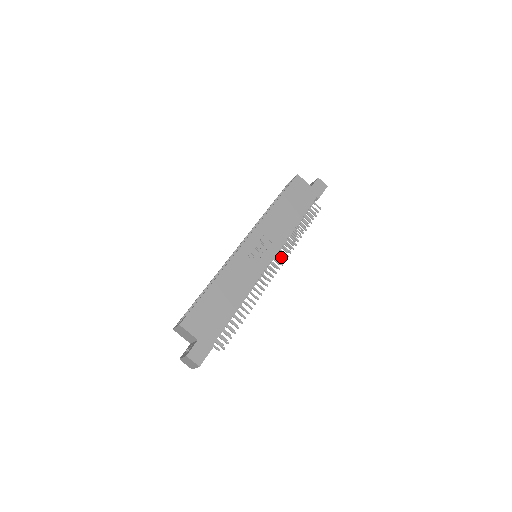
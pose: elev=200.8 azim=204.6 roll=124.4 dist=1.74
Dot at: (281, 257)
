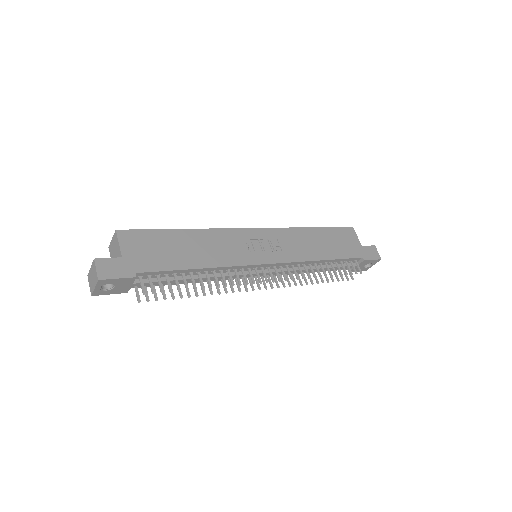
Dot at: (284, 273)
